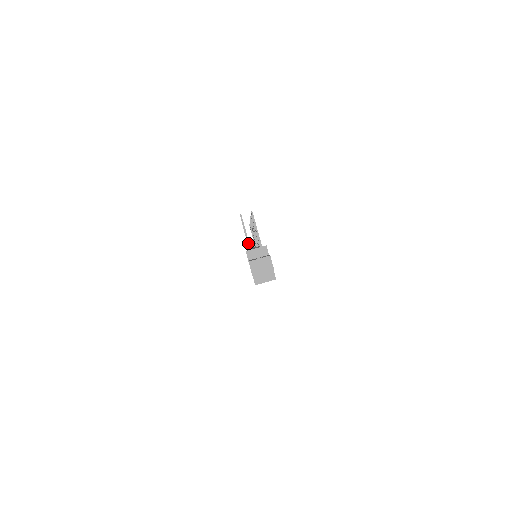
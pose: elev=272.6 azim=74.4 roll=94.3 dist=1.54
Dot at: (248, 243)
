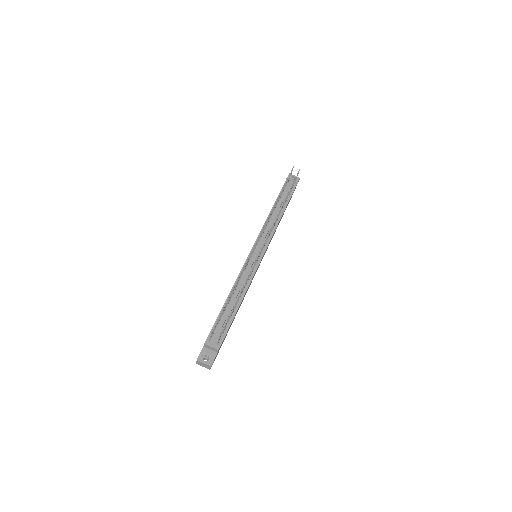
Dot at: (210, 339)
